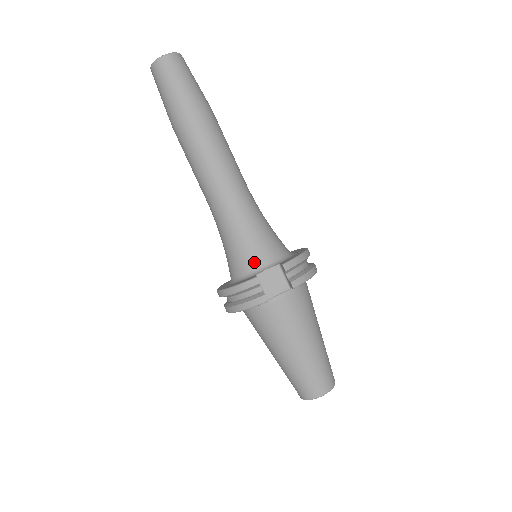
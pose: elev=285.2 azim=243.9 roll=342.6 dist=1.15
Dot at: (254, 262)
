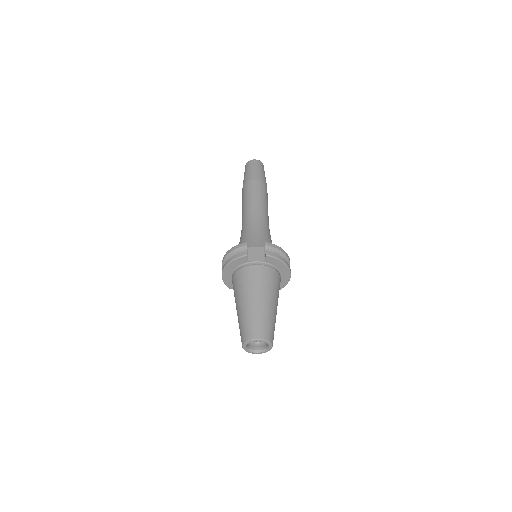
Dot at: (251, 244)
